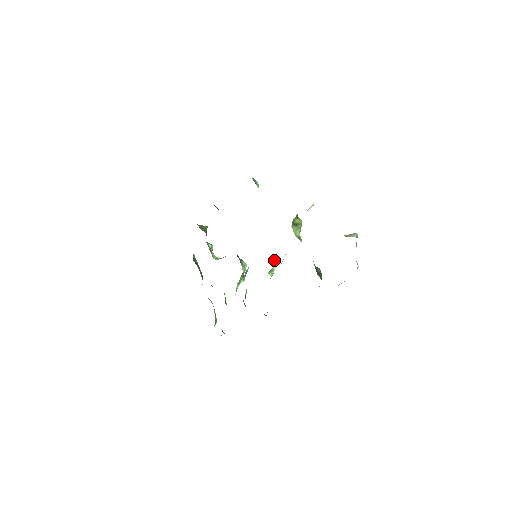
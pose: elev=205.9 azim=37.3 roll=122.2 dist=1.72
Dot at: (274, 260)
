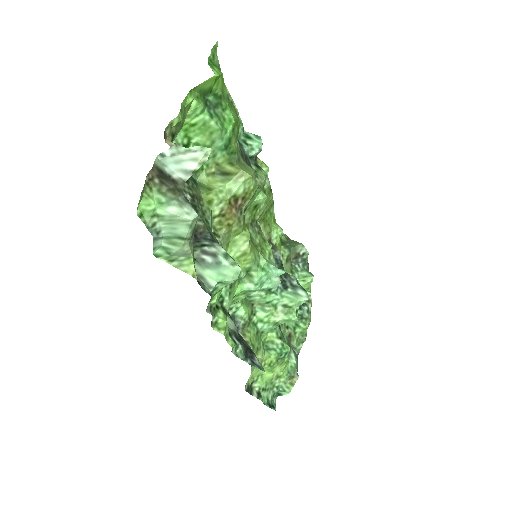
Dot at: (280, 270)
